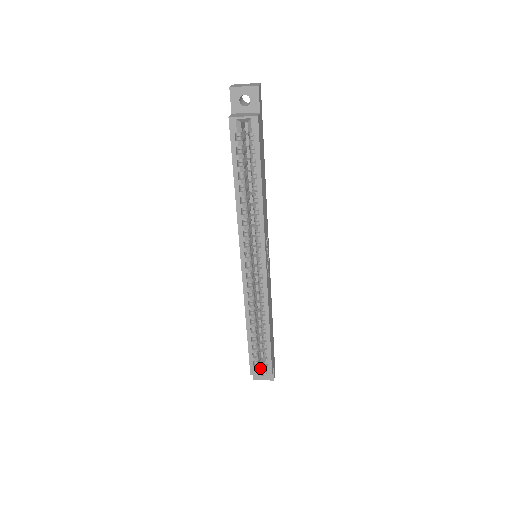
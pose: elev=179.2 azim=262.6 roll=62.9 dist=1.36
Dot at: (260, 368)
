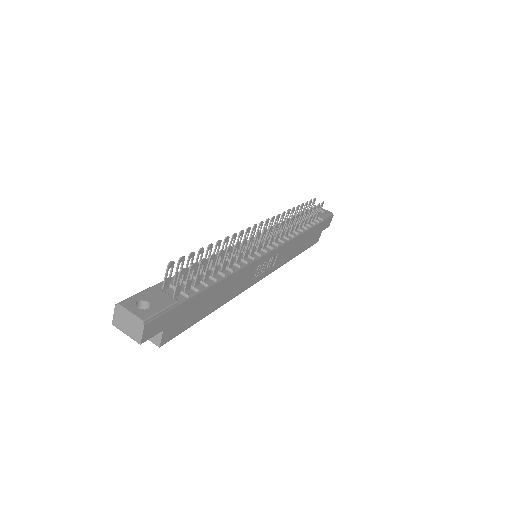
Dot at: occluded
